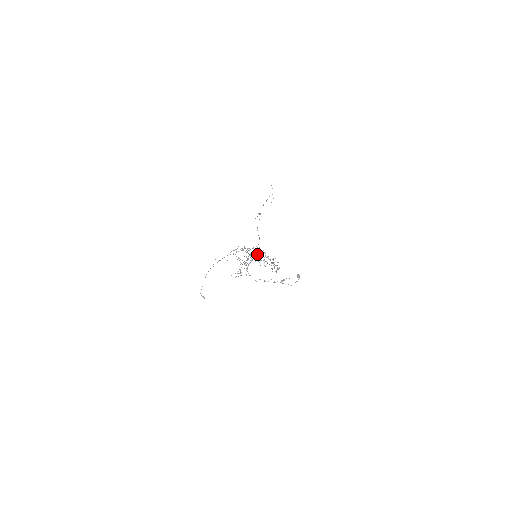
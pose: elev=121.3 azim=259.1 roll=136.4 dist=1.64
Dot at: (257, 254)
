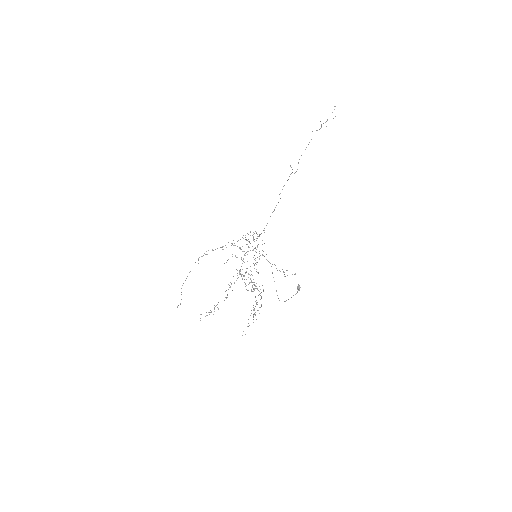
Dot at: (253, 263)
